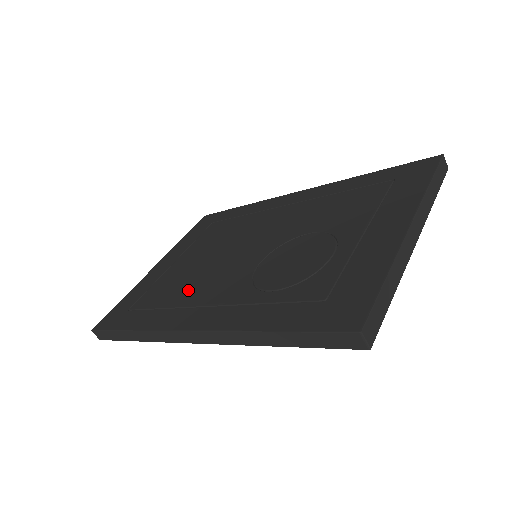
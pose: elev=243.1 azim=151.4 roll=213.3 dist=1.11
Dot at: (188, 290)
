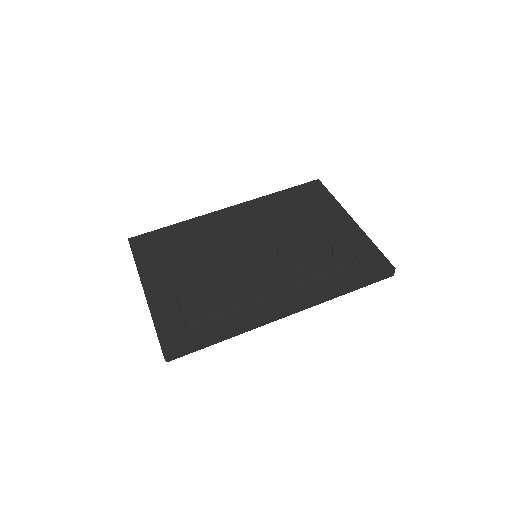
Dot at: (238, 291)
